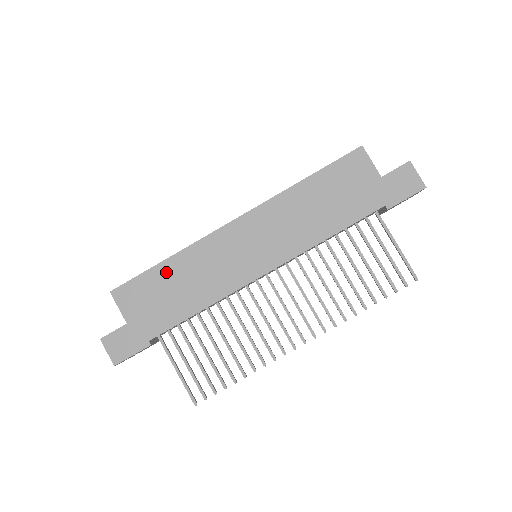
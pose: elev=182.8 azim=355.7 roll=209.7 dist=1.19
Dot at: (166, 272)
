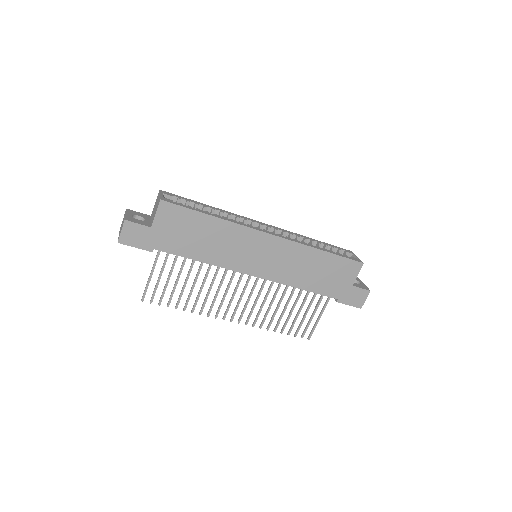
Dot at: (205, 223)
